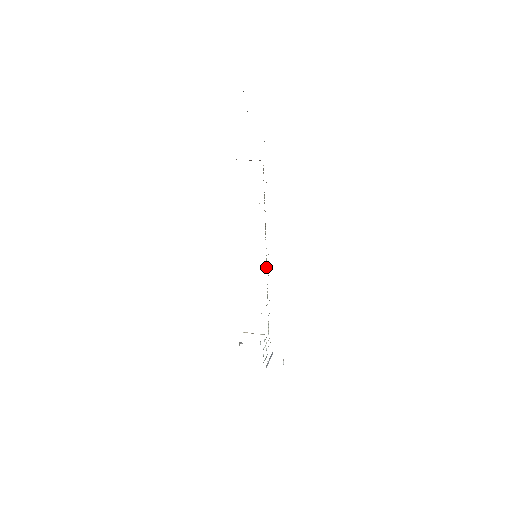
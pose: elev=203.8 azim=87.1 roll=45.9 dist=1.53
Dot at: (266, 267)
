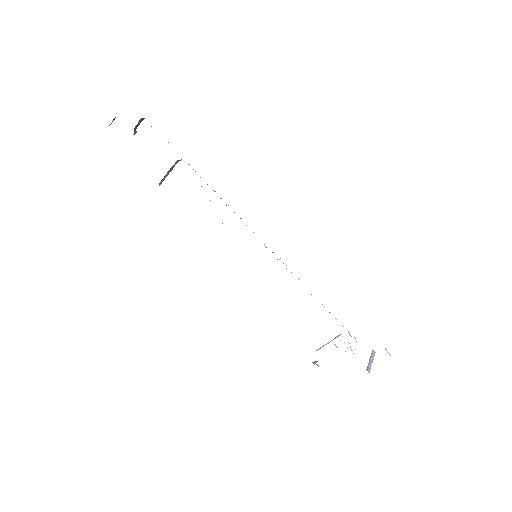
Dot at: occluded
